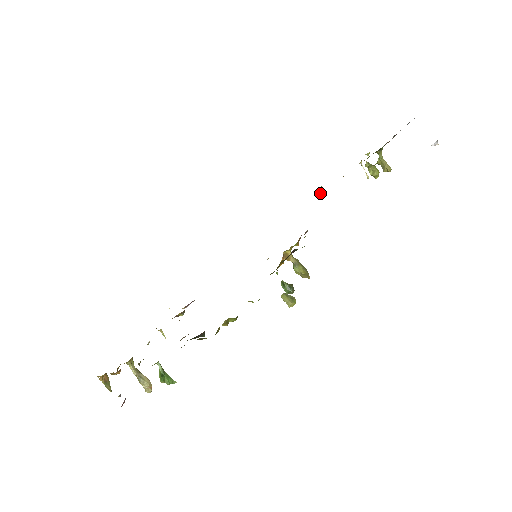
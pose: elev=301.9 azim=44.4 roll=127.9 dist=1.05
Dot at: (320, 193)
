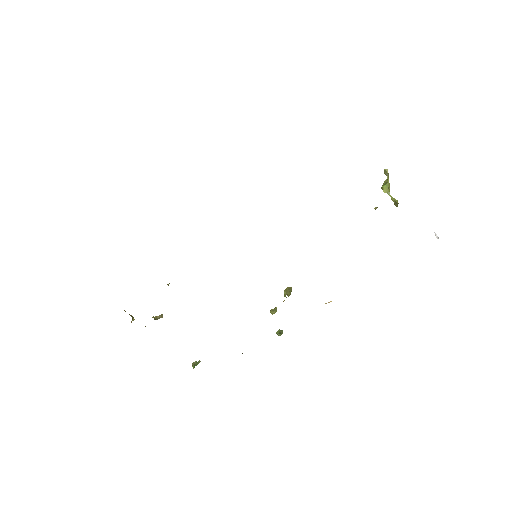
Dot at: occluded
